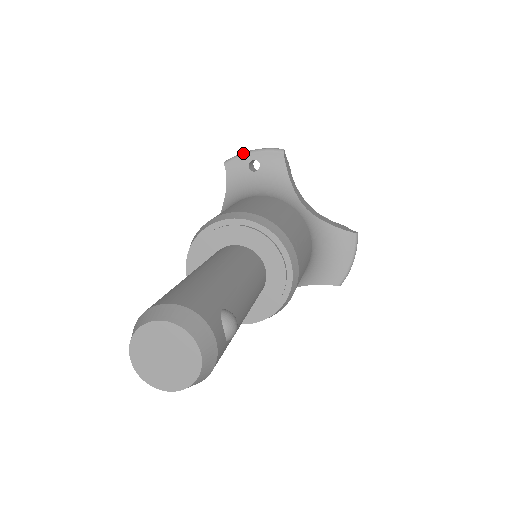
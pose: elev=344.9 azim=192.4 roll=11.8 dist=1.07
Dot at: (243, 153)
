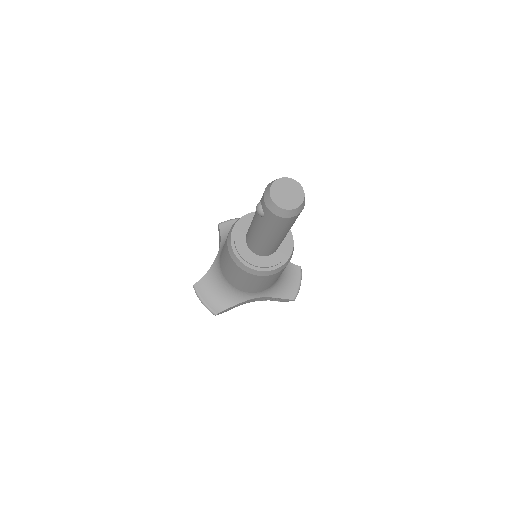
Dot at: (230, 219)
